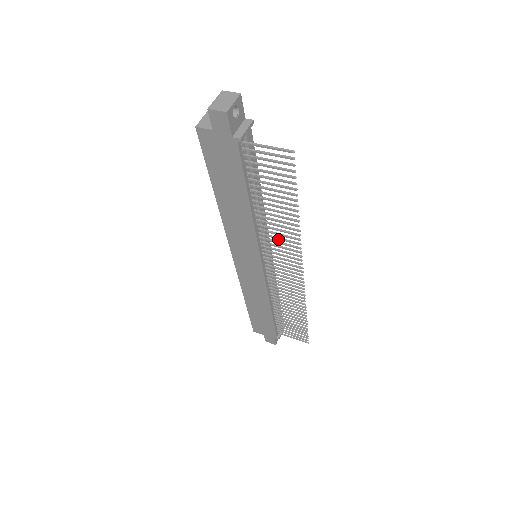
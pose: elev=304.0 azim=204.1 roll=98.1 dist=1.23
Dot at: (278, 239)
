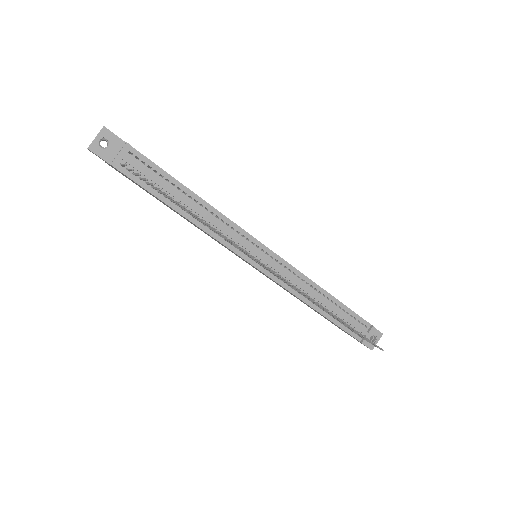
Dot at: (226, 239)
